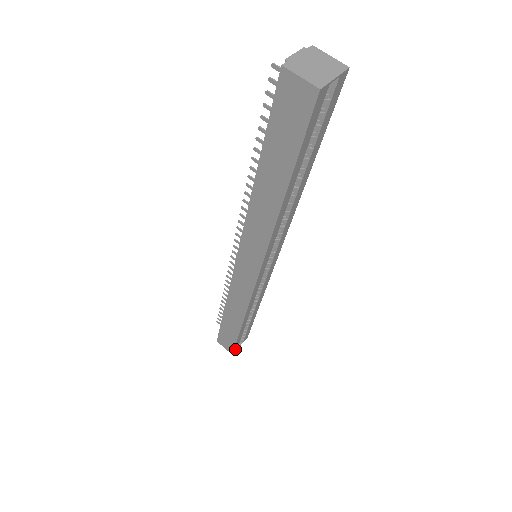
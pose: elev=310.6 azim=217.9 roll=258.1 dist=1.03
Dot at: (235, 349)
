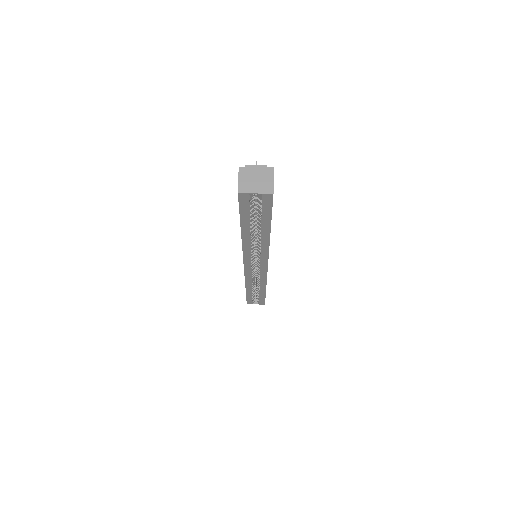
Dot at: (249, 303)
